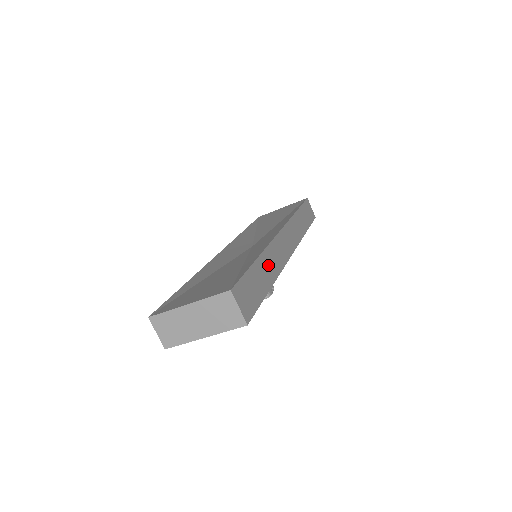
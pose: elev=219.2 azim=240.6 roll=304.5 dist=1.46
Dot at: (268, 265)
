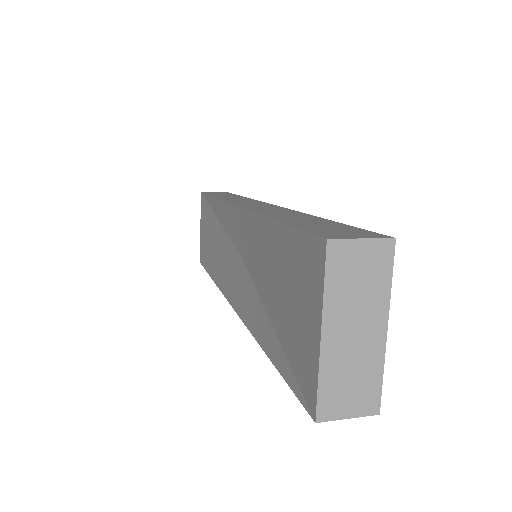
Dot at: (285, 215)
